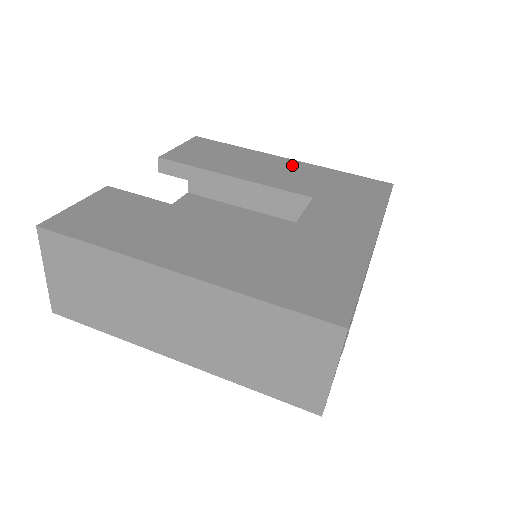
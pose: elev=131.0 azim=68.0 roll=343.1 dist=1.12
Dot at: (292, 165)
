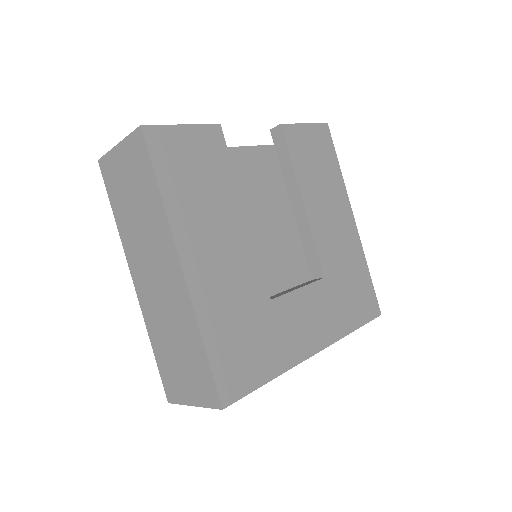
Dot at: (349, 229)
